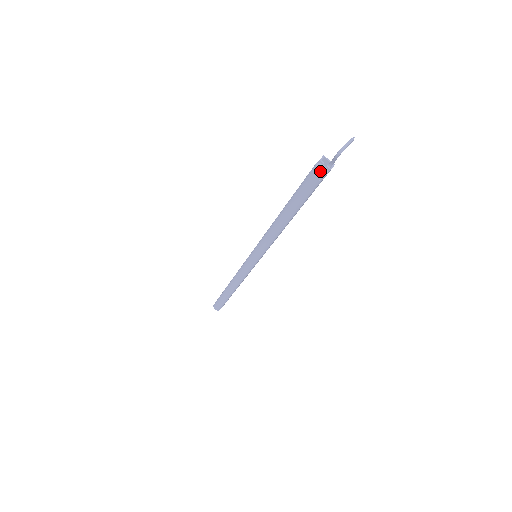
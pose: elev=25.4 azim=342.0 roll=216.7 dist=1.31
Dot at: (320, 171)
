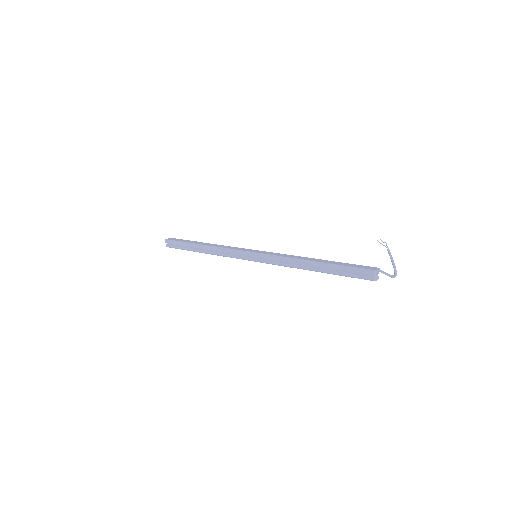
Dot at: occluded
